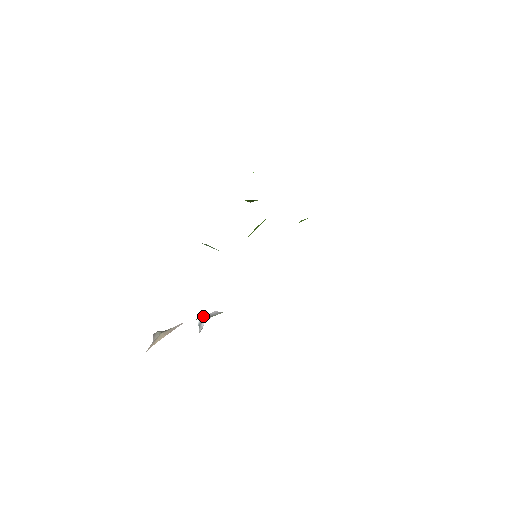
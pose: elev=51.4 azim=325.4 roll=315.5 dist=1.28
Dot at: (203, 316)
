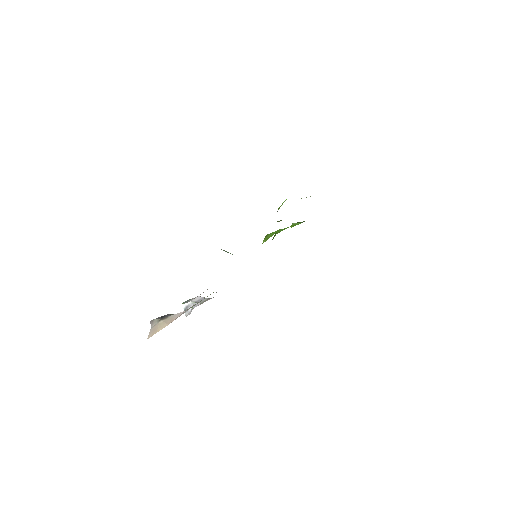
Dot at: (189, 301)
